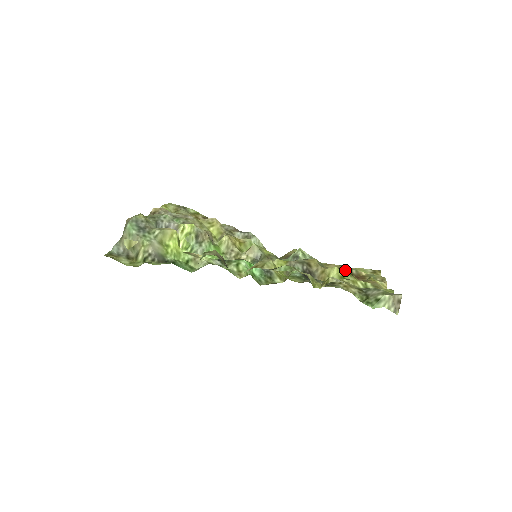
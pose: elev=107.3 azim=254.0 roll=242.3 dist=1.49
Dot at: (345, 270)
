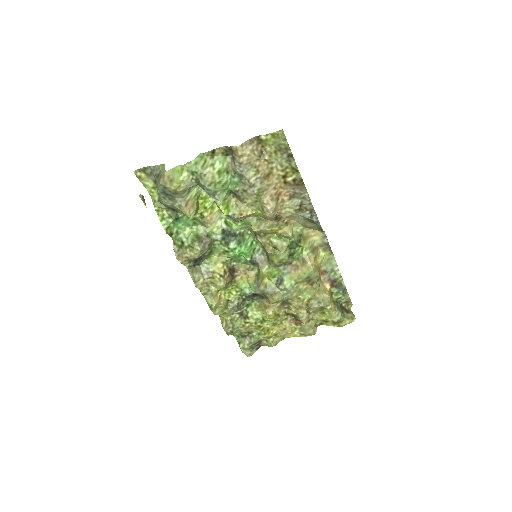
Dot at: (295, 314)
